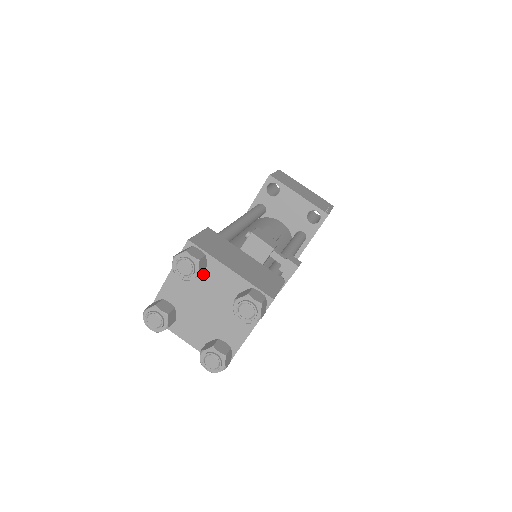
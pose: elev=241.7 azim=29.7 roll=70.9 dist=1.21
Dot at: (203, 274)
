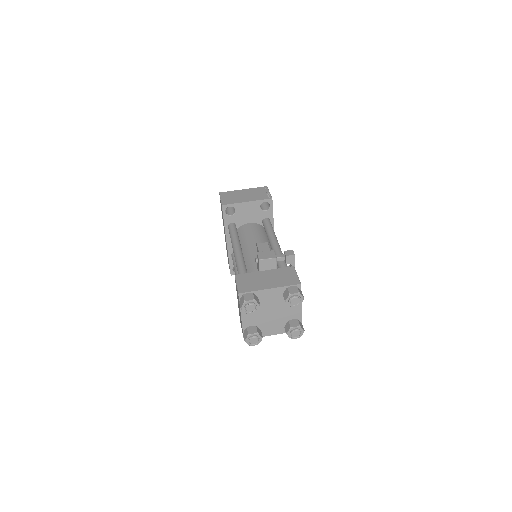
Dot at: occluded
